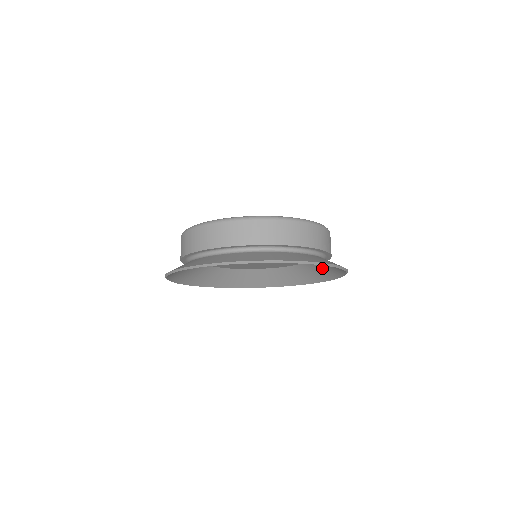
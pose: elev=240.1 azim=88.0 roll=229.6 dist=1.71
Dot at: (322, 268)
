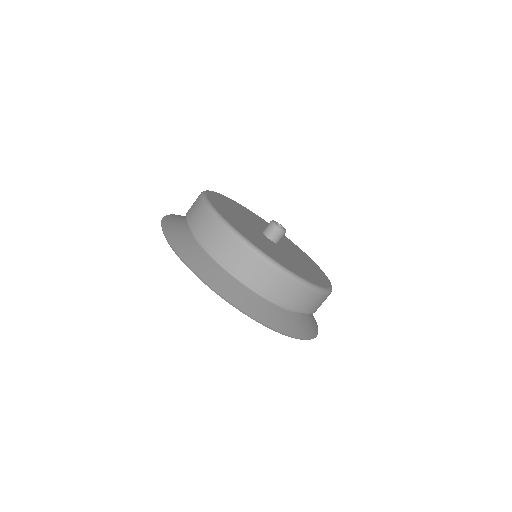
Dot at: occluded
